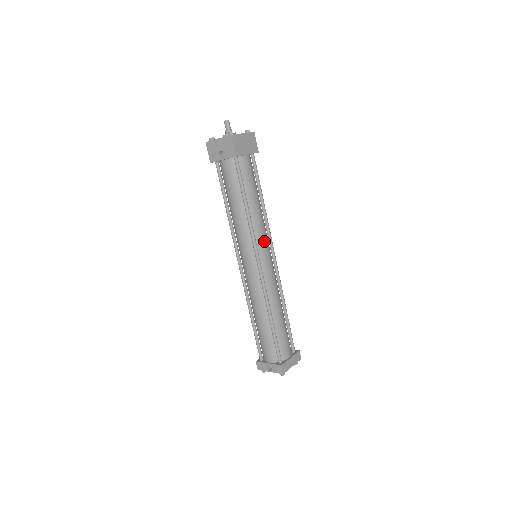
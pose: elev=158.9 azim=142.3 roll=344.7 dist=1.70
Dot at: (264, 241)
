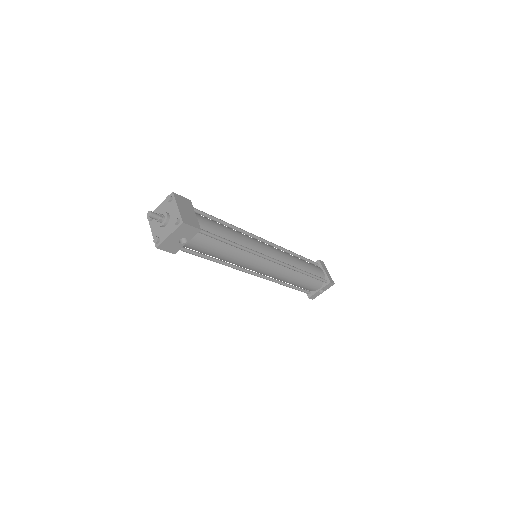
Dot at: (257, 244)
